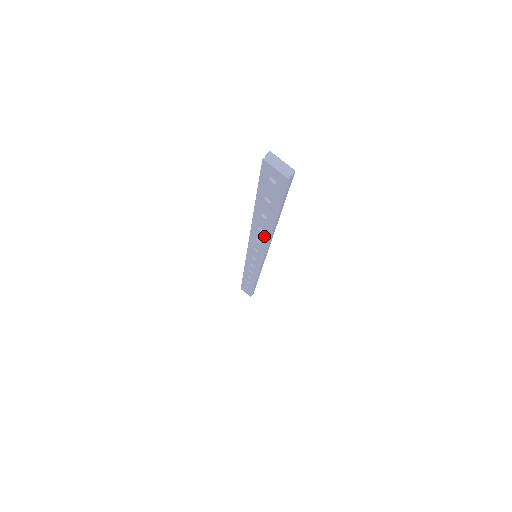
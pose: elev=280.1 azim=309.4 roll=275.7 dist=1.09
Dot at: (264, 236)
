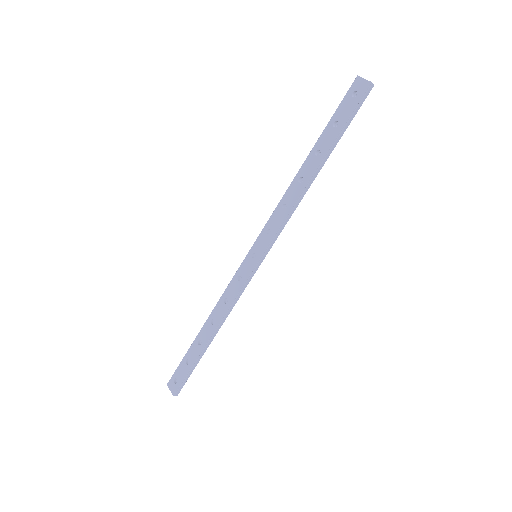
Dot at: (299, 190)
